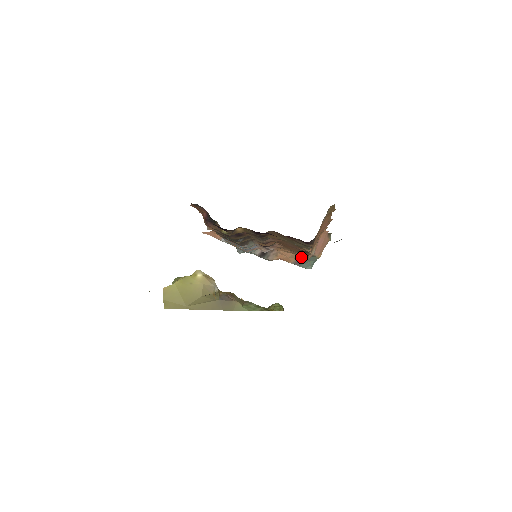
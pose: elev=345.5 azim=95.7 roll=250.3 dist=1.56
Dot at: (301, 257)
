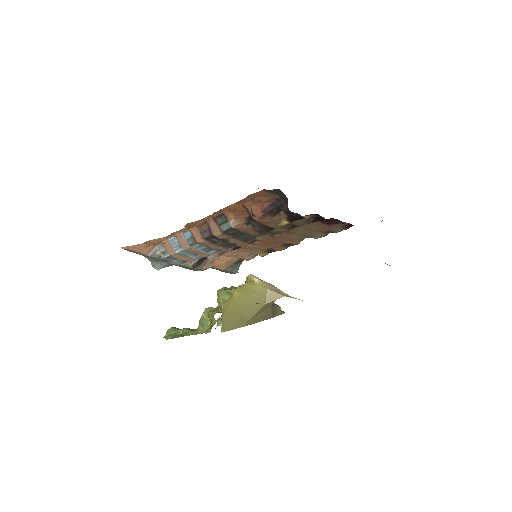
Dot at: (238, 260)
